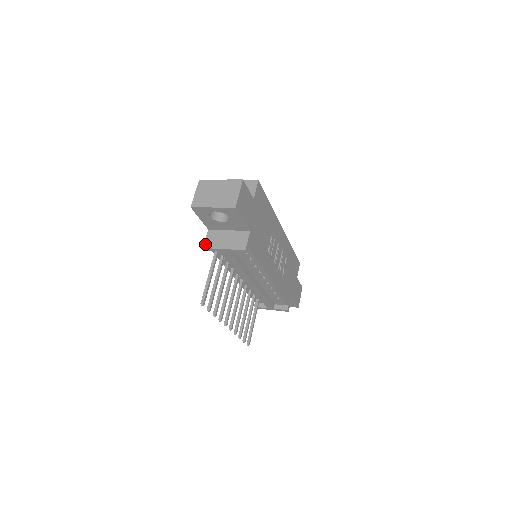
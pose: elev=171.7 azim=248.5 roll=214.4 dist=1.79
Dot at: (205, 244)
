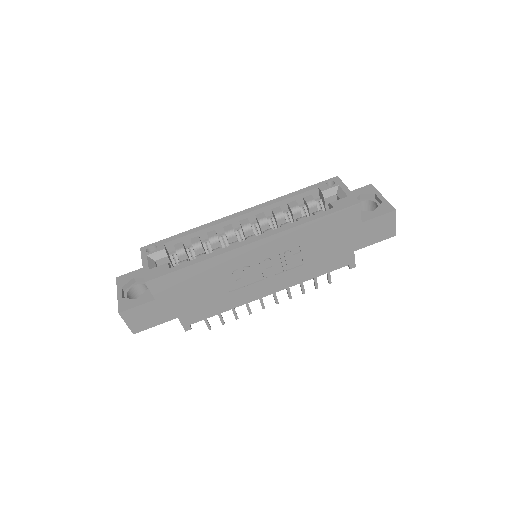
Dot at: occluded
